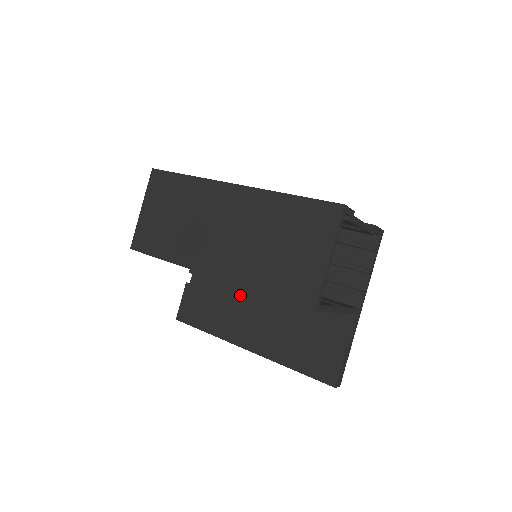
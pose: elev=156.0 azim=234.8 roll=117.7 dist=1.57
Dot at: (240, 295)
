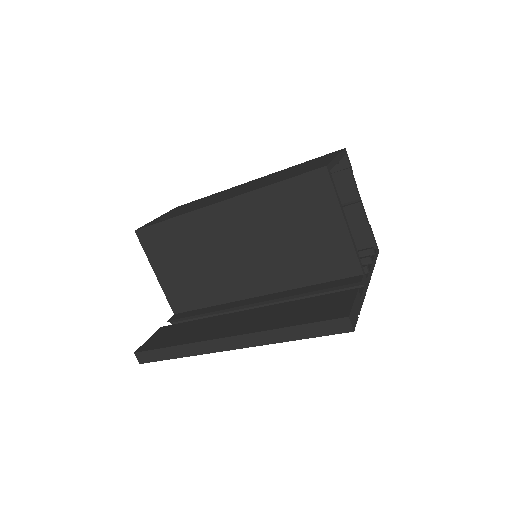
Dot at: occluded
